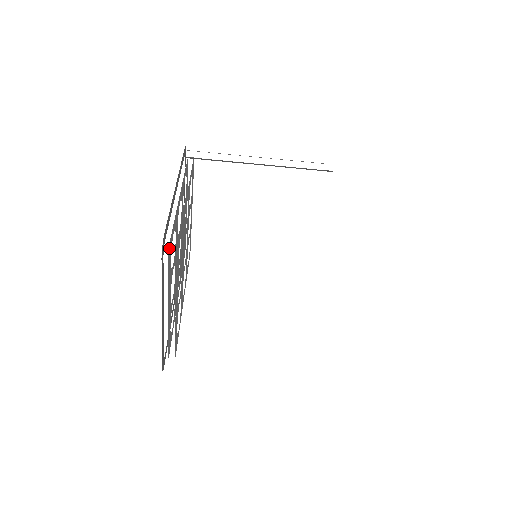
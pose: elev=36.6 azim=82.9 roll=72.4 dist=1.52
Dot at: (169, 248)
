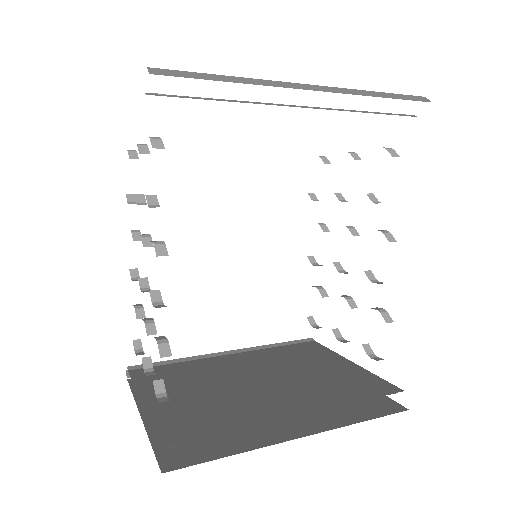
Dot at: occluded
